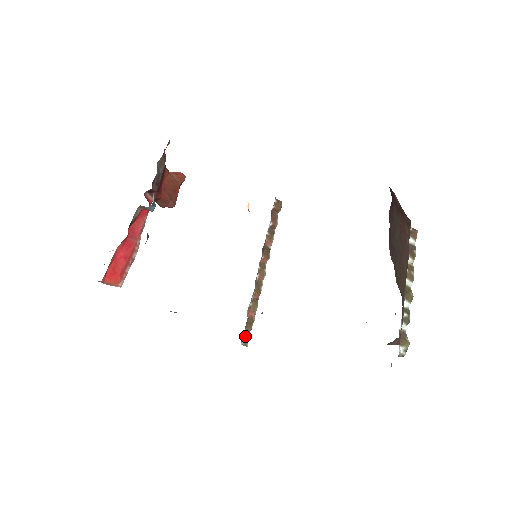
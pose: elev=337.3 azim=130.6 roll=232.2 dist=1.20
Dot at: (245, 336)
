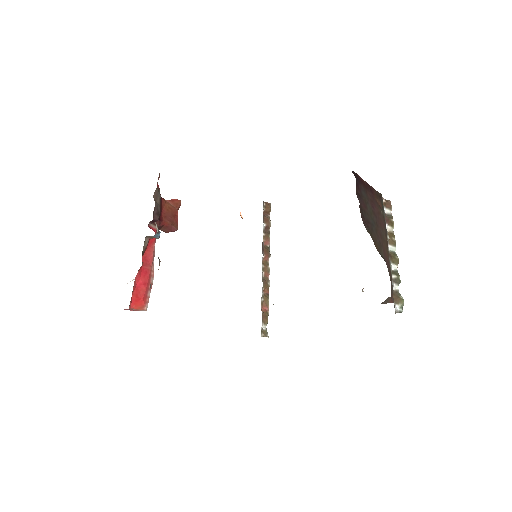
Dot at: (264, 328)
